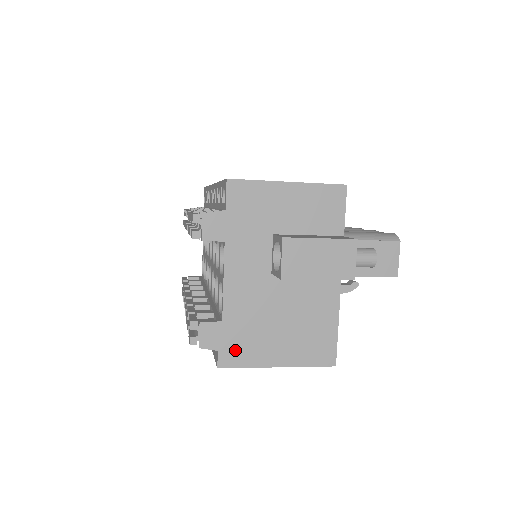
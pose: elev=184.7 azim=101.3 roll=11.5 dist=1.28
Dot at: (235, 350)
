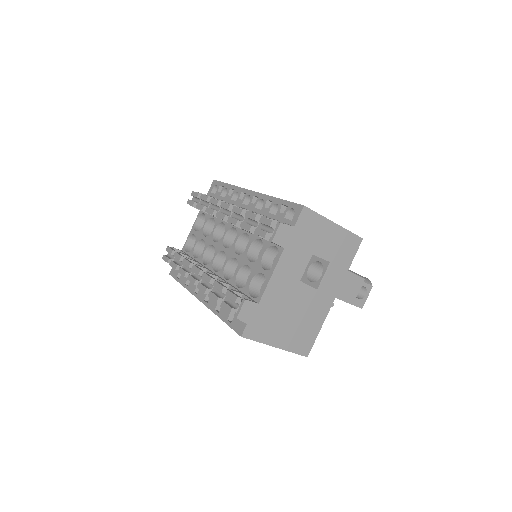
Dot at: (257, 327)
